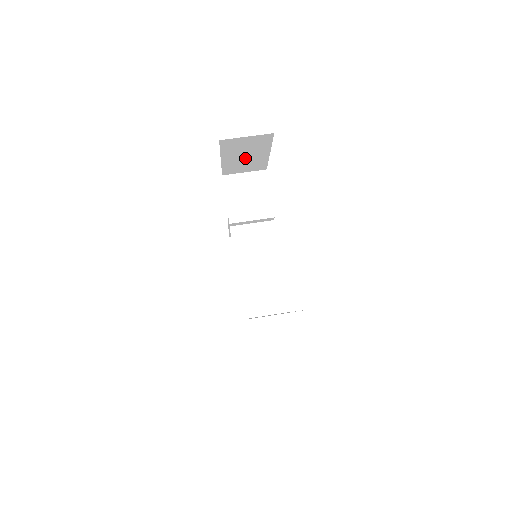
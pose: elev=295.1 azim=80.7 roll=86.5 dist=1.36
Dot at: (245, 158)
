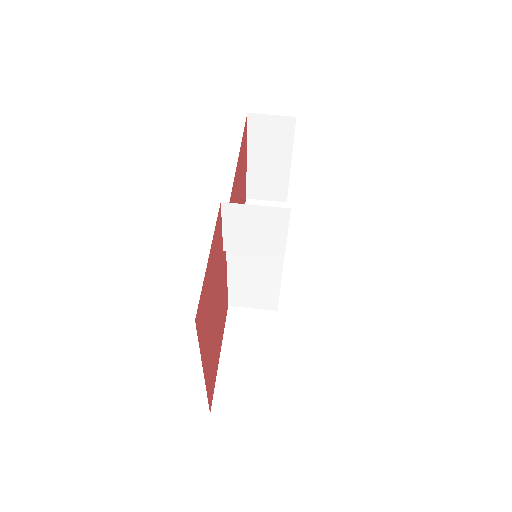
Dot at: occluded
